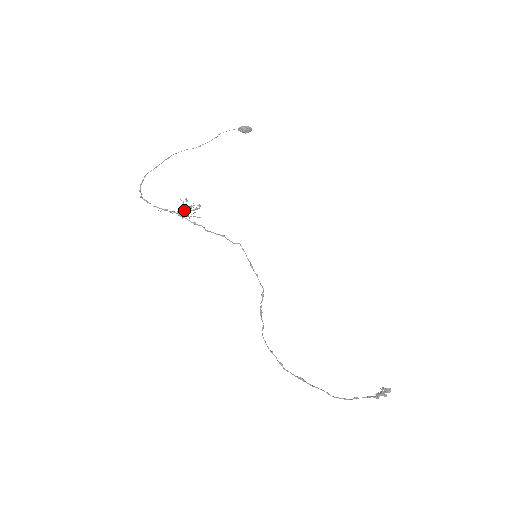
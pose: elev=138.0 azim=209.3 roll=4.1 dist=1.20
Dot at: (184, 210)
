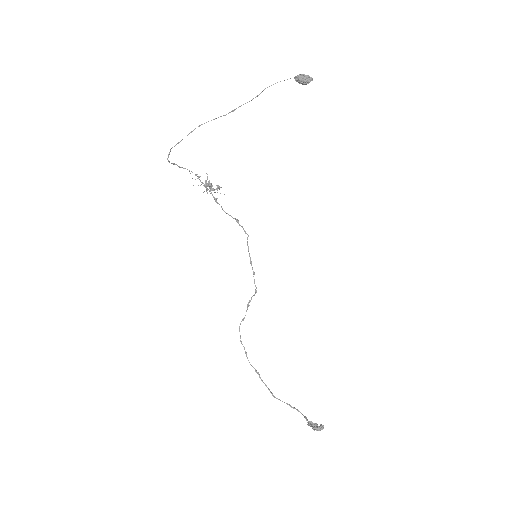
Dot at: (208, 185)
